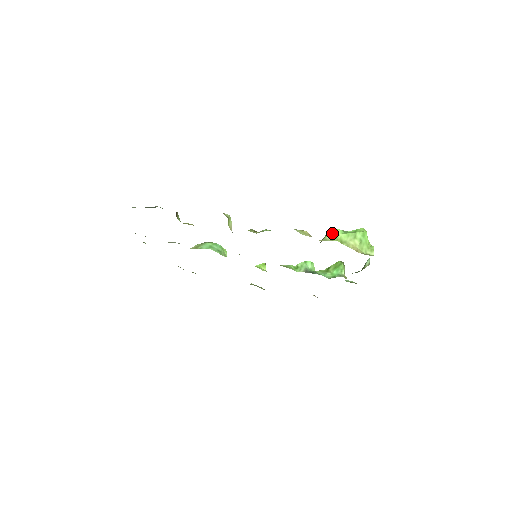
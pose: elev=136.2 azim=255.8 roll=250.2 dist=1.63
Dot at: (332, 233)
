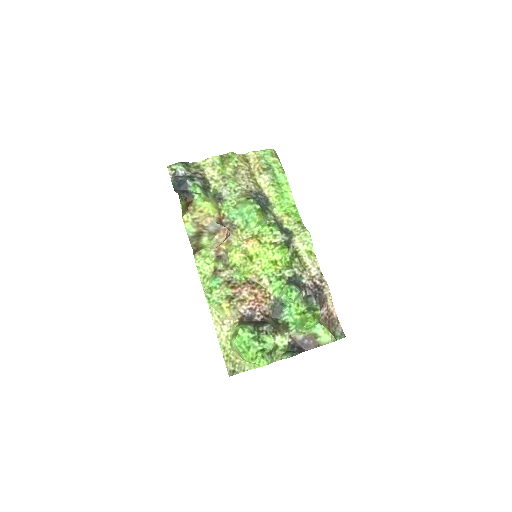
Dot at: (235, 333)
